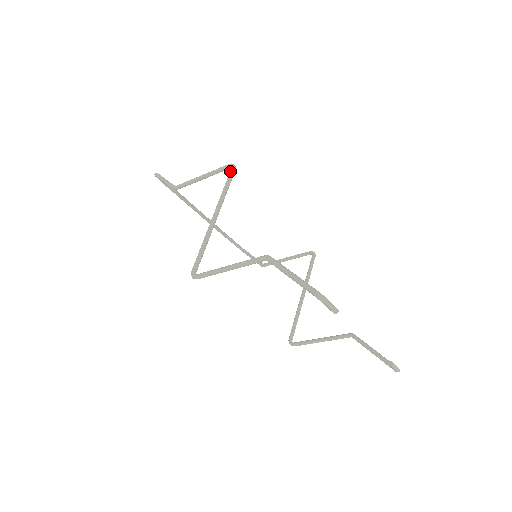
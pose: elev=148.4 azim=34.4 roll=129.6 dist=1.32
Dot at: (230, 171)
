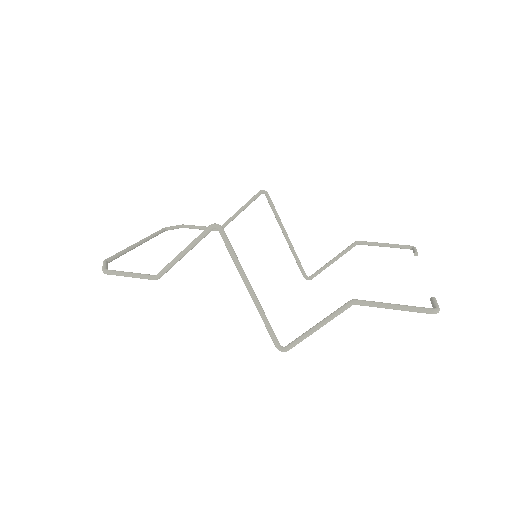
Dot at: (221, 235)
